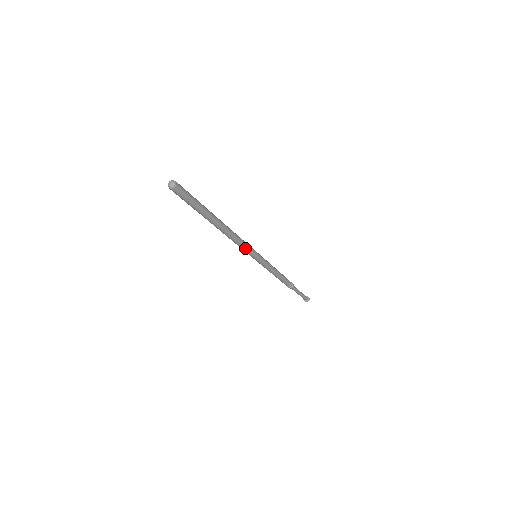
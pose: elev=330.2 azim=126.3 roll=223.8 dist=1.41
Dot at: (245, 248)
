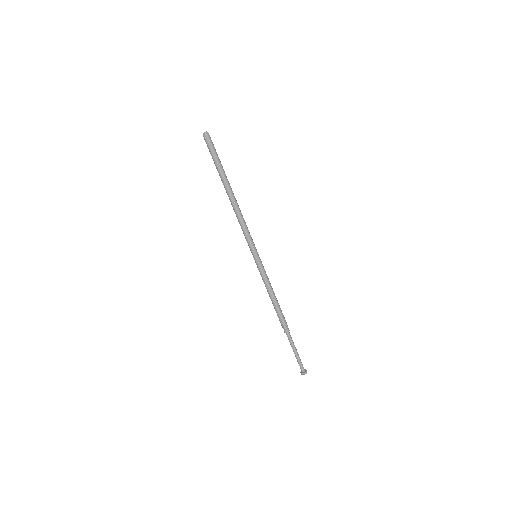
Dot at: (246, 235)
